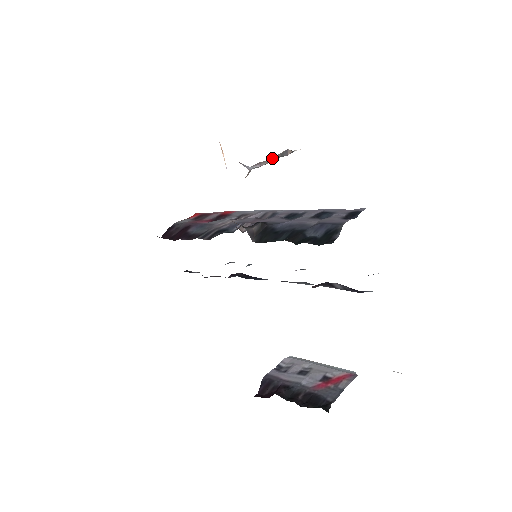
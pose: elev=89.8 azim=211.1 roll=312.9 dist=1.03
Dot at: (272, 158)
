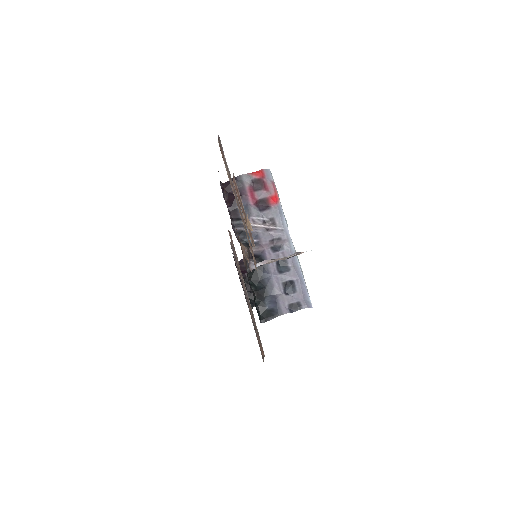
Dot at: (279, 259)
